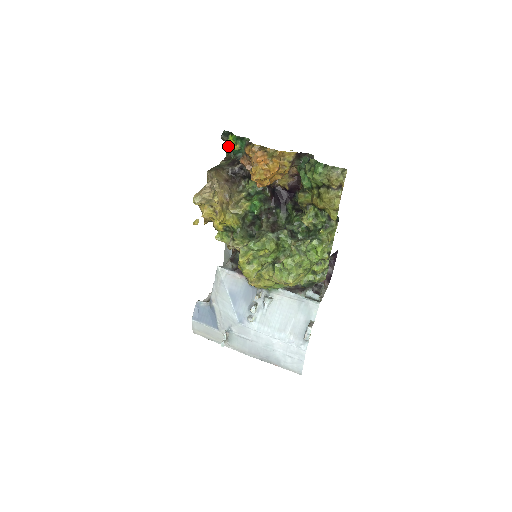
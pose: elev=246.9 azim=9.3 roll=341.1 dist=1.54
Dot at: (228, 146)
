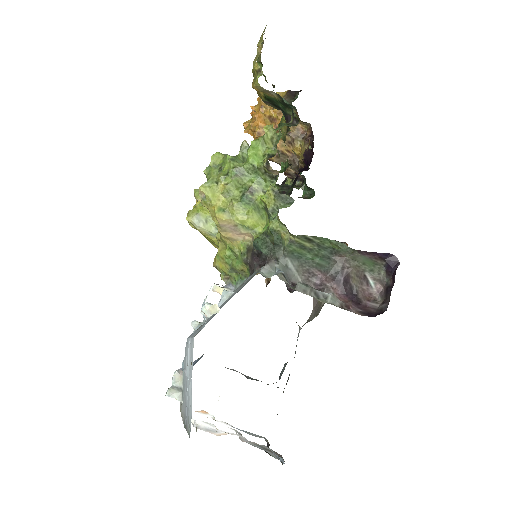
Dot at: occluded
